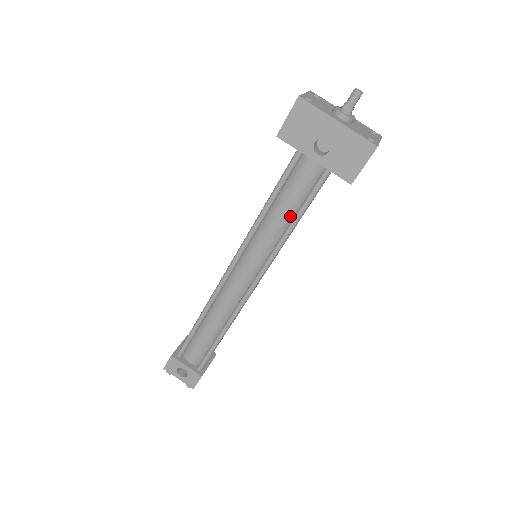
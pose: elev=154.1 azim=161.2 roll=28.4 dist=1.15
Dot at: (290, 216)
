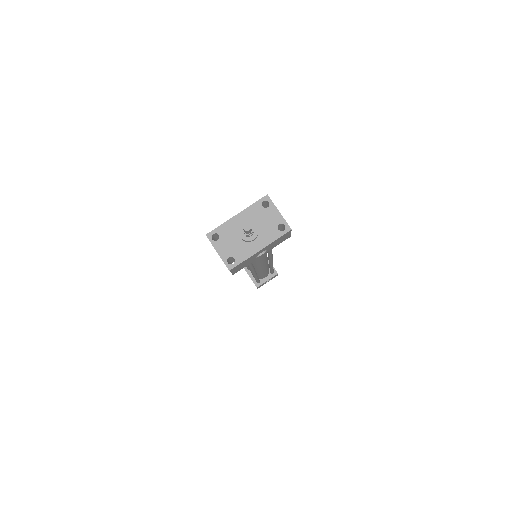
Dot at: occluded
